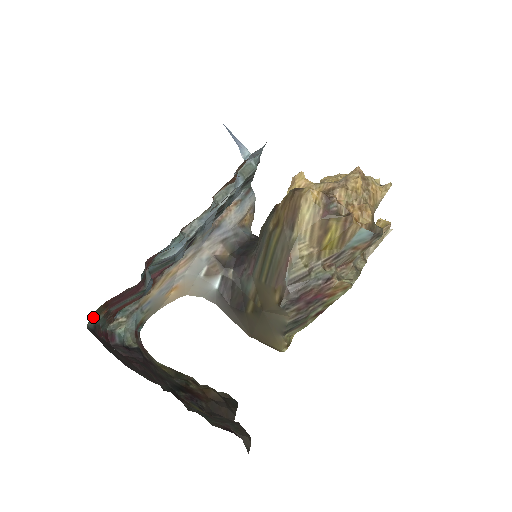
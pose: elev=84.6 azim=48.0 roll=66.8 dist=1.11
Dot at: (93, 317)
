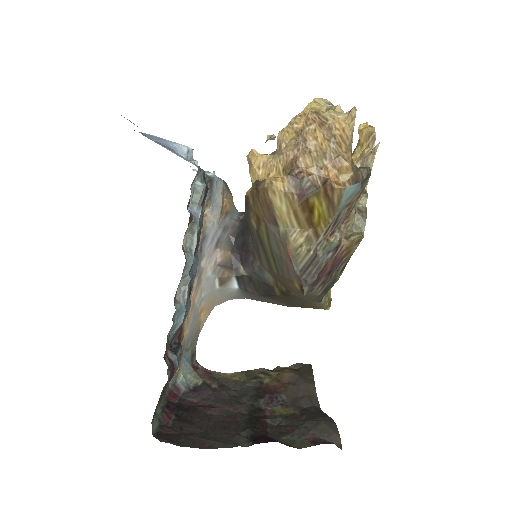
Dot at: occluded
